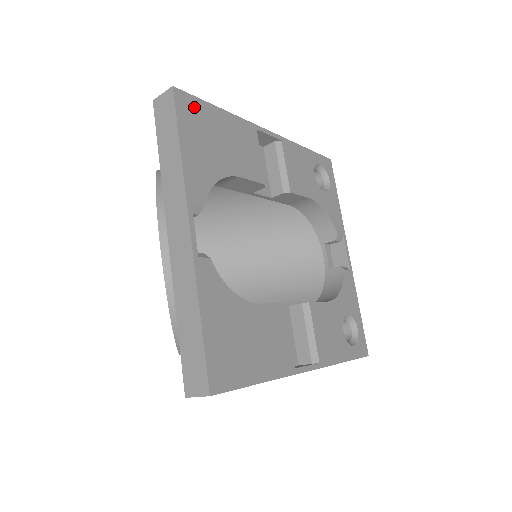
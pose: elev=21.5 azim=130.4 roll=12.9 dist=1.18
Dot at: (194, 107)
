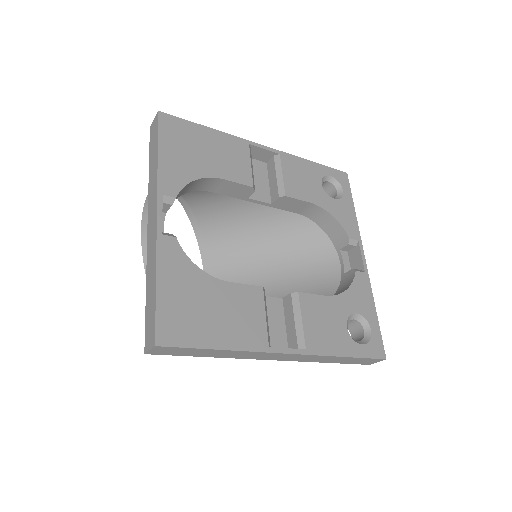
Dot at: (178, 126)
